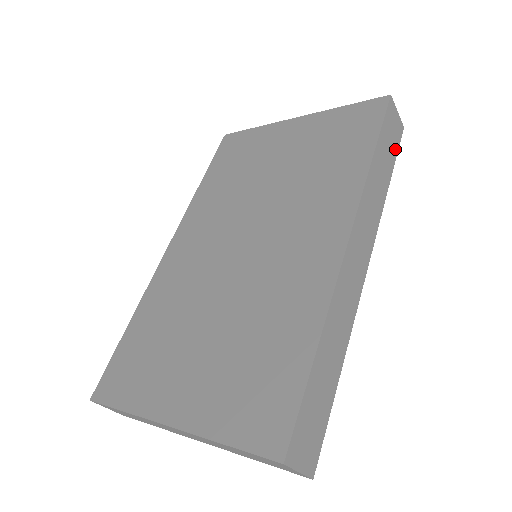
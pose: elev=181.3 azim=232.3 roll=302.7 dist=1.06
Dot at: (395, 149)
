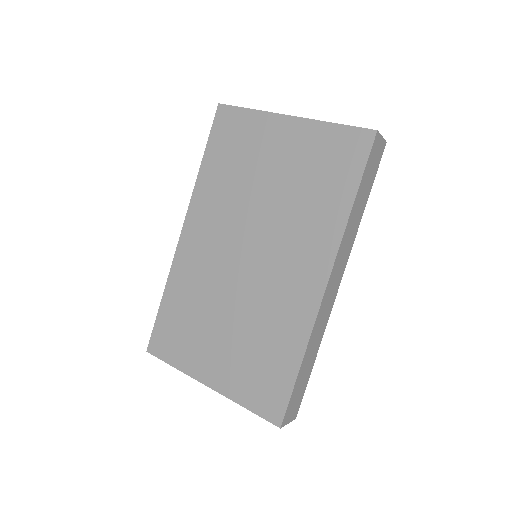
Dot at: (375, 172)
